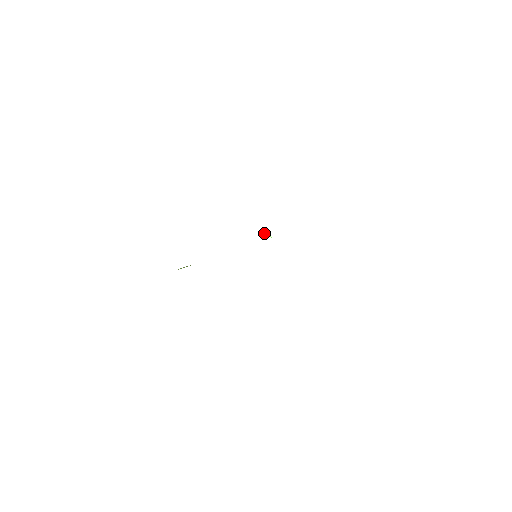
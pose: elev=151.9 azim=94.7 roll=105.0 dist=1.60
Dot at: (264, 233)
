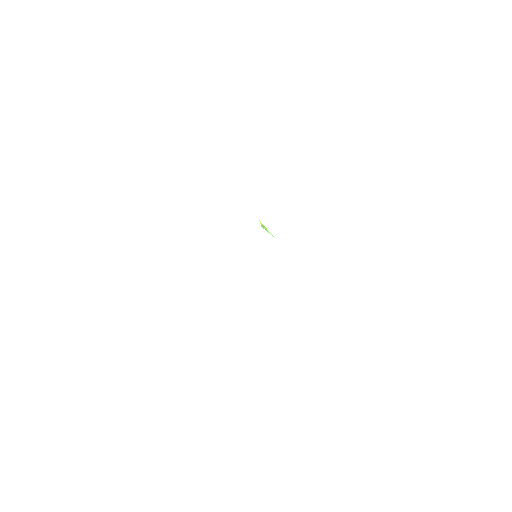
Dot at: (263, 228)
